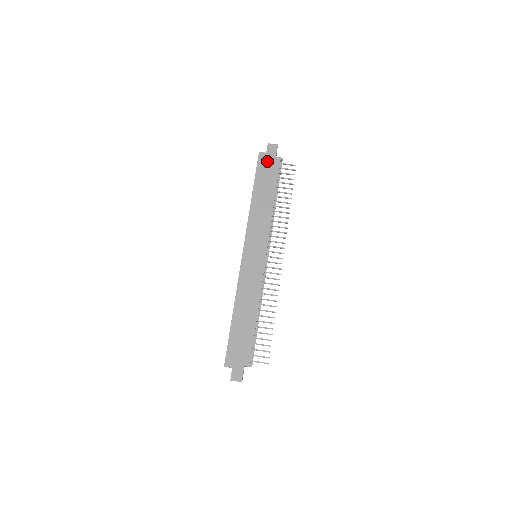
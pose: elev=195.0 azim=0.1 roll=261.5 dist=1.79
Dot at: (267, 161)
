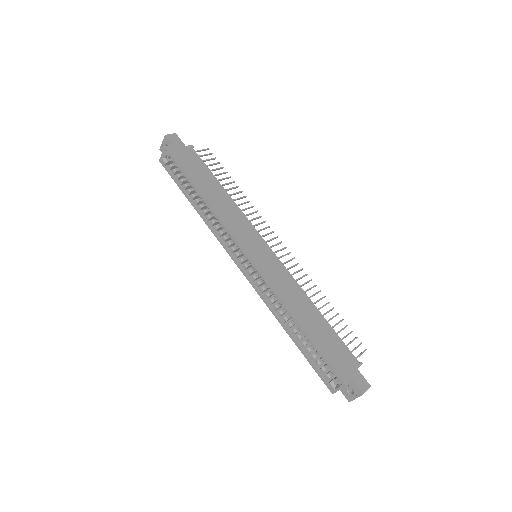
Dot at: (181, 153)
